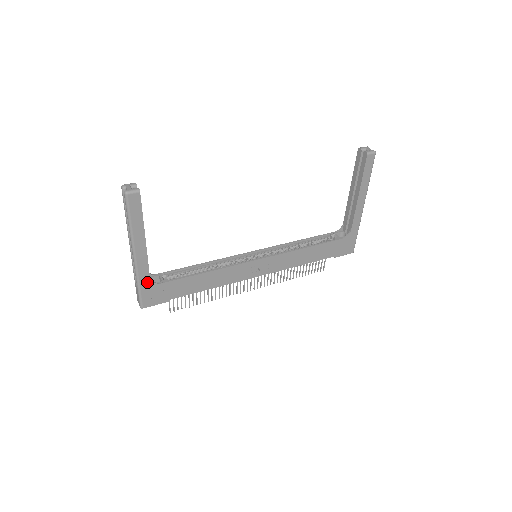
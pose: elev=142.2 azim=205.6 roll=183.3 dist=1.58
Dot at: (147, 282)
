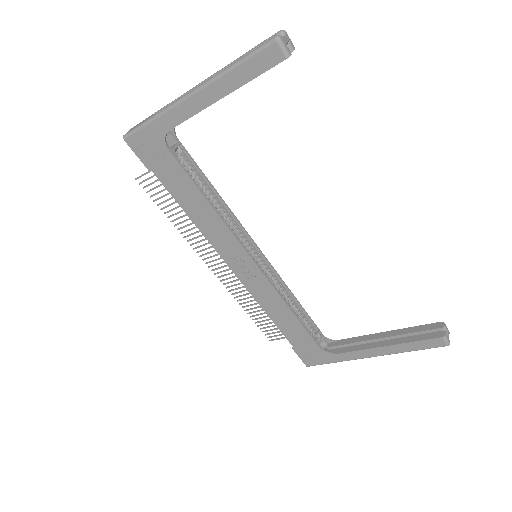
Dot at: (162, 129)
